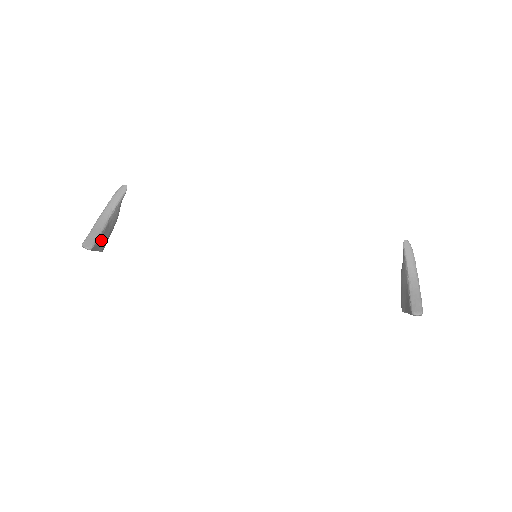
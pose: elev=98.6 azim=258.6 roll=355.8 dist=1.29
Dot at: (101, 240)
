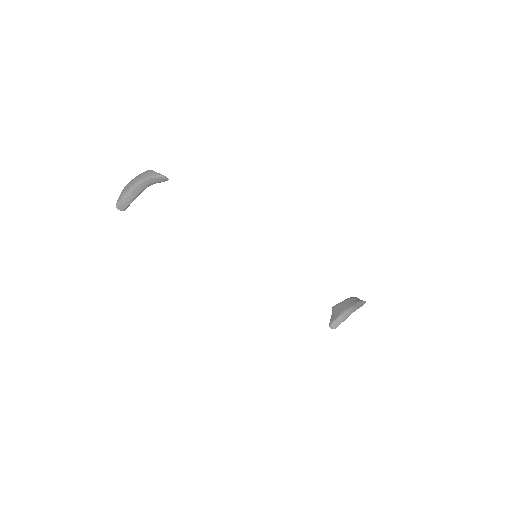
Dot at: occluded
